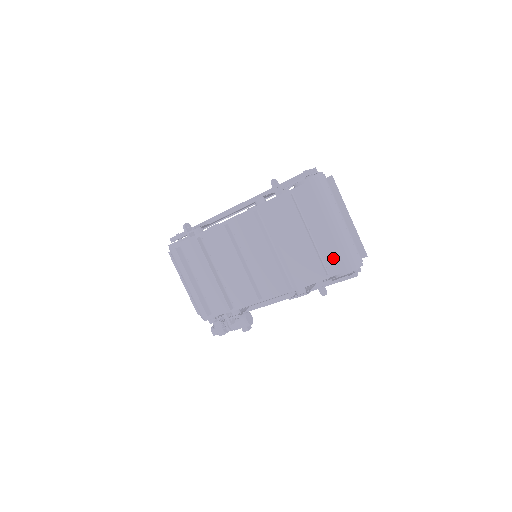
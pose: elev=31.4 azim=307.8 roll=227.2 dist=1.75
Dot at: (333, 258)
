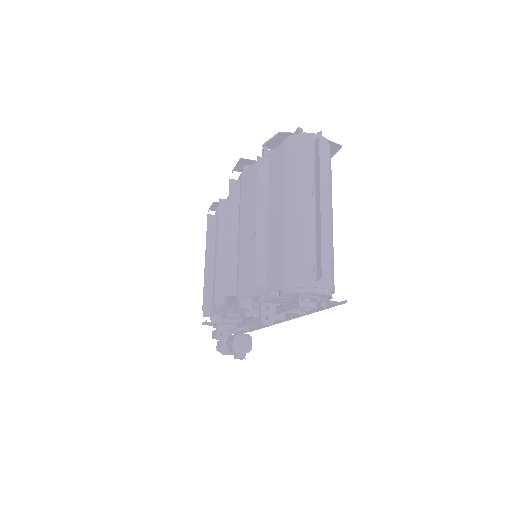
Dot at: (276, 263)
